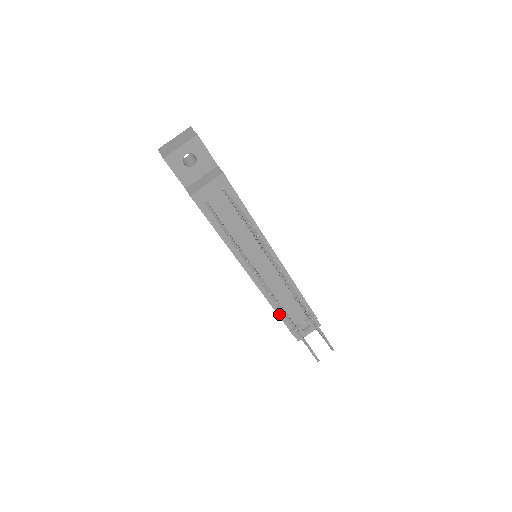
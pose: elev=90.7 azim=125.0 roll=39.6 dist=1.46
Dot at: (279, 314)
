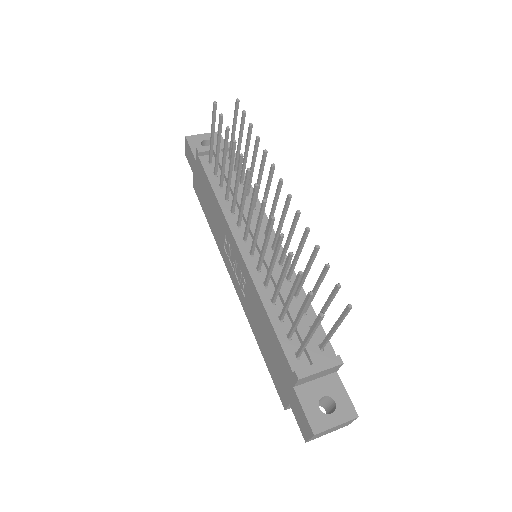
Dot at: (277, 331)
